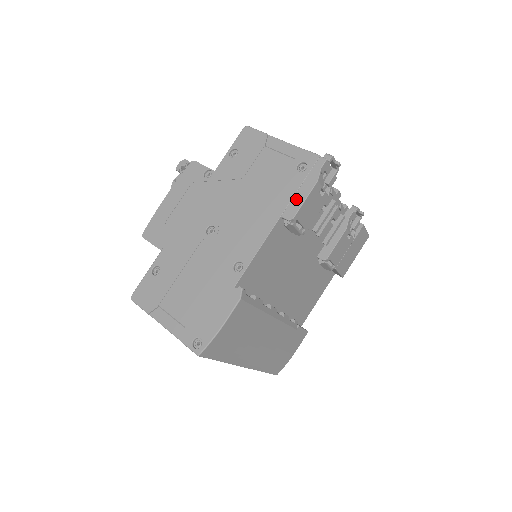
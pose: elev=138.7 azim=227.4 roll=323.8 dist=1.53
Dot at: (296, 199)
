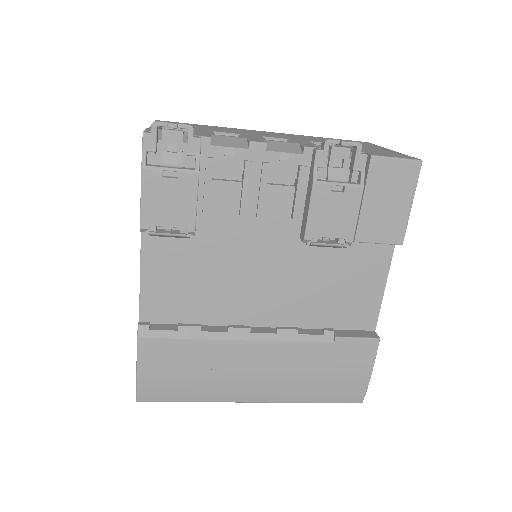
Dot at: occluded
